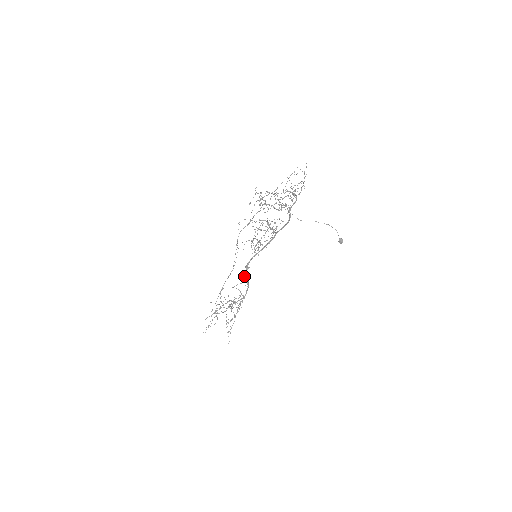
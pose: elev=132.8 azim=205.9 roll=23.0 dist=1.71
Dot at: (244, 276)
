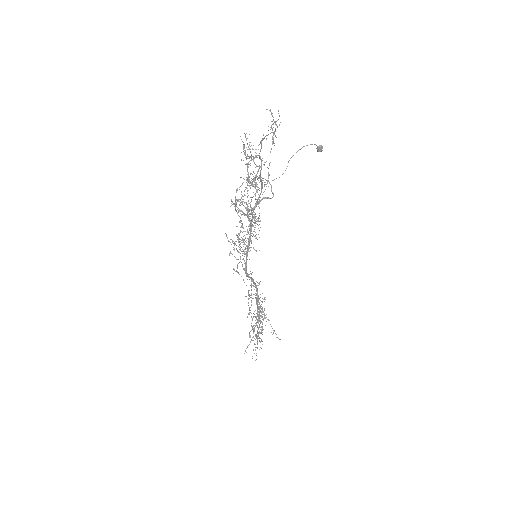
Dot at: occluded
